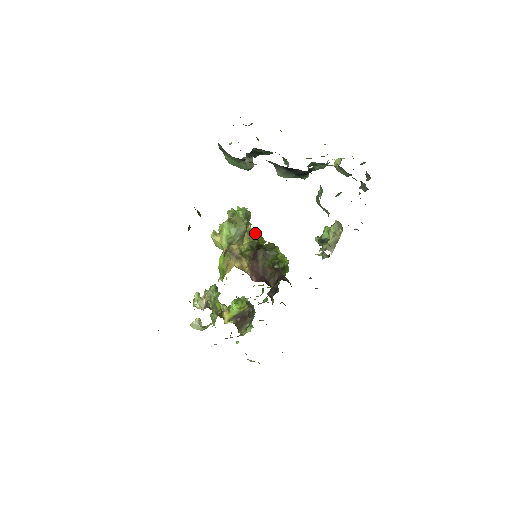
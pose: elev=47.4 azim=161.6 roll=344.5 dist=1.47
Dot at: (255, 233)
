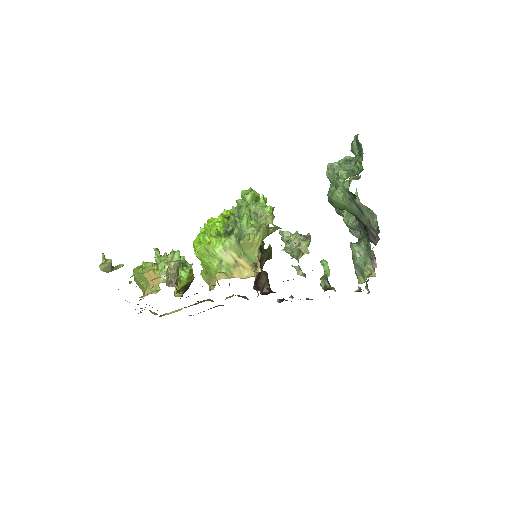
Dot at: occluded
